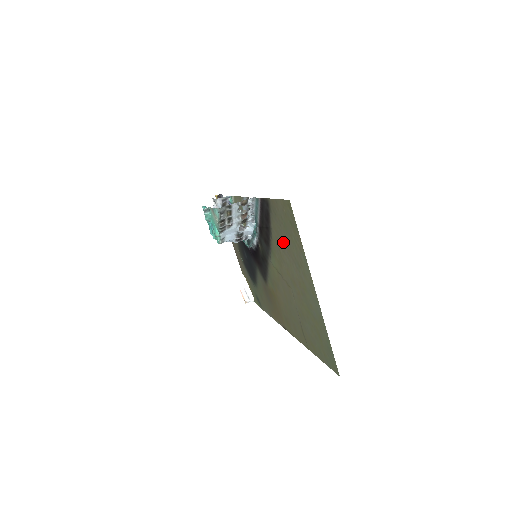
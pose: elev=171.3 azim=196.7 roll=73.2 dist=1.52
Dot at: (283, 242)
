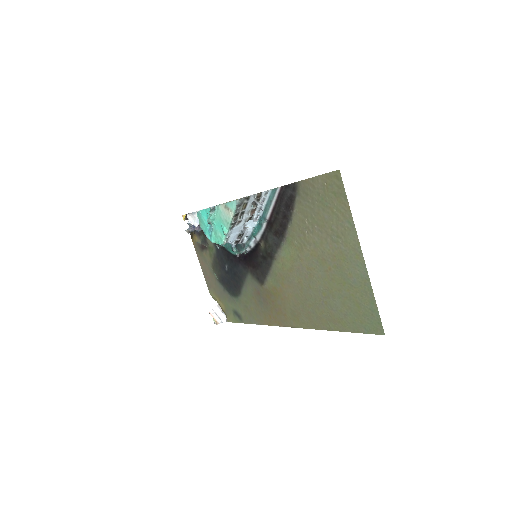
Dot at: (314, 221)
